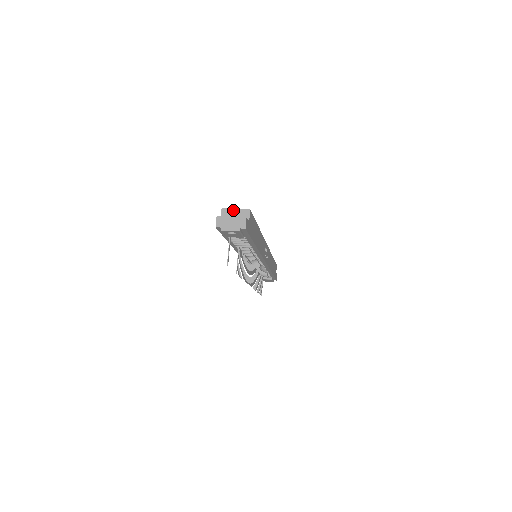
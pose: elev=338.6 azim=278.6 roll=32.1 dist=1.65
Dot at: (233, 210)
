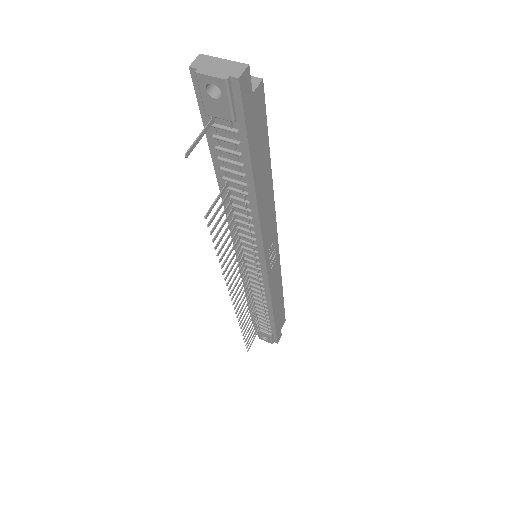
Dot at: occluded
